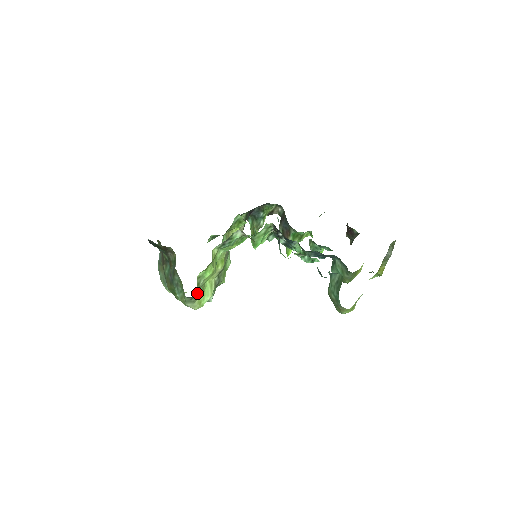
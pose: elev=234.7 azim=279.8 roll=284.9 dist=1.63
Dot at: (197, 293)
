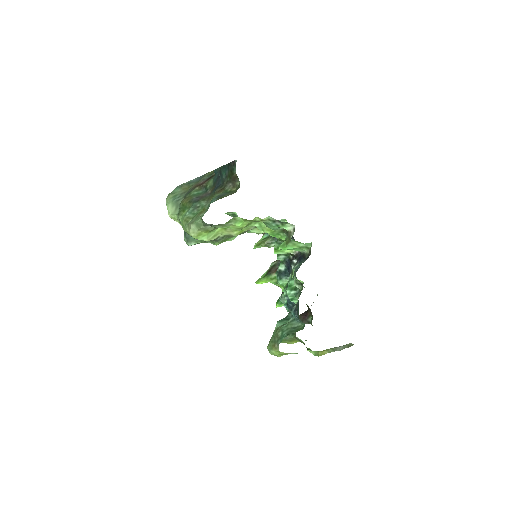
Dot at: (210, 227)
